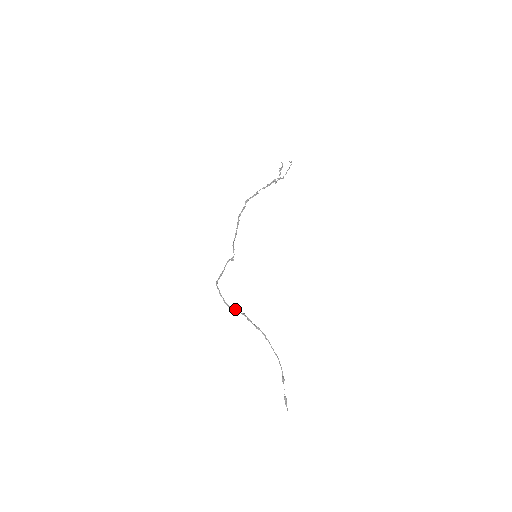
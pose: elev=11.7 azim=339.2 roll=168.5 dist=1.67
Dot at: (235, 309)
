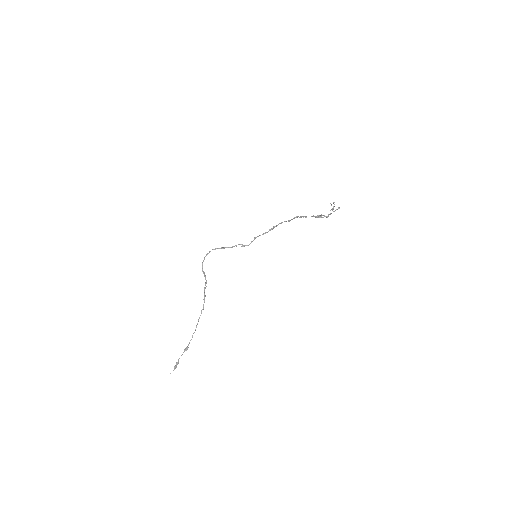
Dot at: occluded
